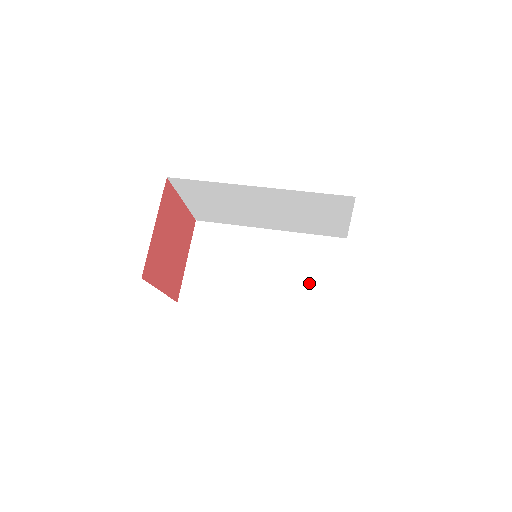
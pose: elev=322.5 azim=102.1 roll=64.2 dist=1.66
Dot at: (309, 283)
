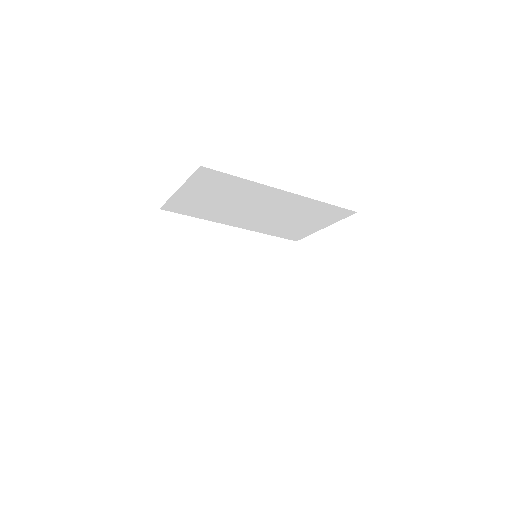
Dot at: (272, 281)
